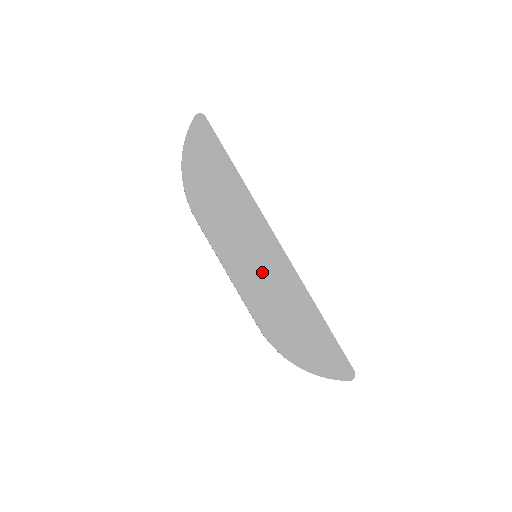
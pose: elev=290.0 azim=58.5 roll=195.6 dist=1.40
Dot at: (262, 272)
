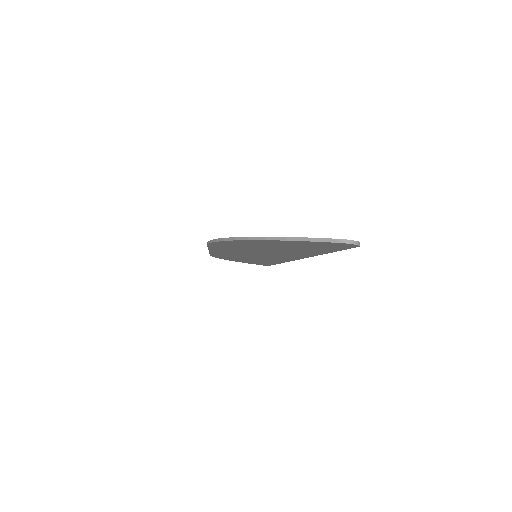
Dot at: (250, 257)
